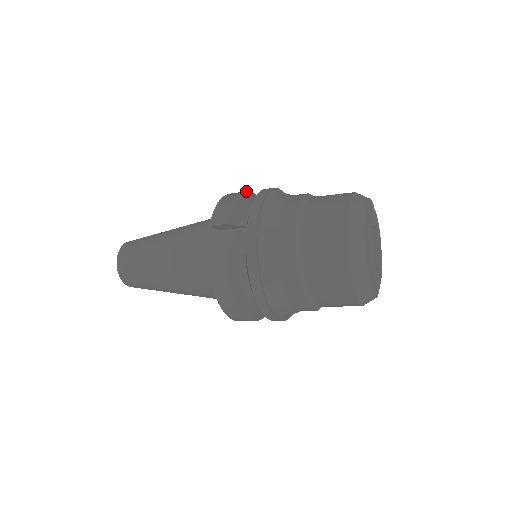
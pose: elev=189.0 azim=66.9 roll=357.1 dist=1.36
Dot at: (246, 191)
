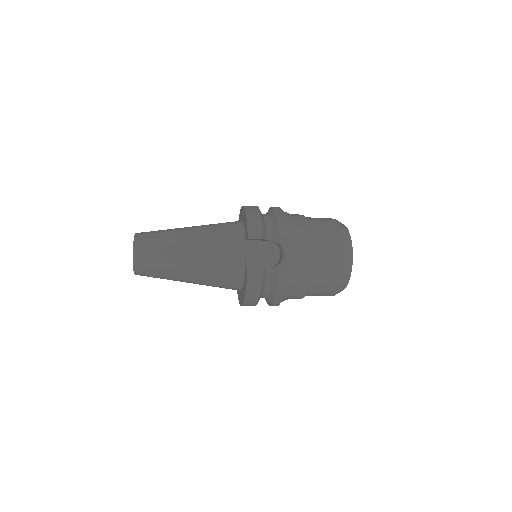
Dot at: (258, 207)
